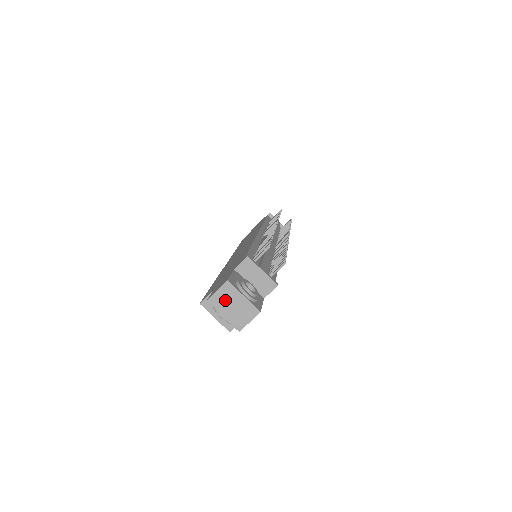
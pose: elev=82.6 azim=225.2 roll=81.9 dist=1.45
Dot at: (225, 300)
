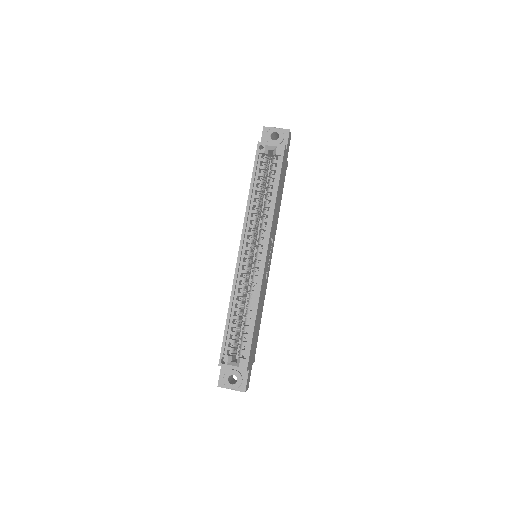
Dot at: occluded
